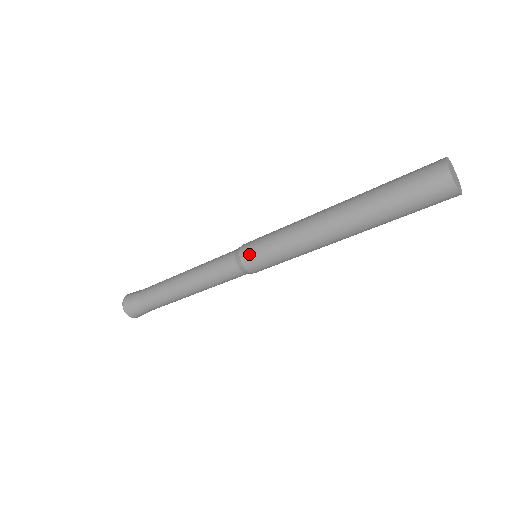
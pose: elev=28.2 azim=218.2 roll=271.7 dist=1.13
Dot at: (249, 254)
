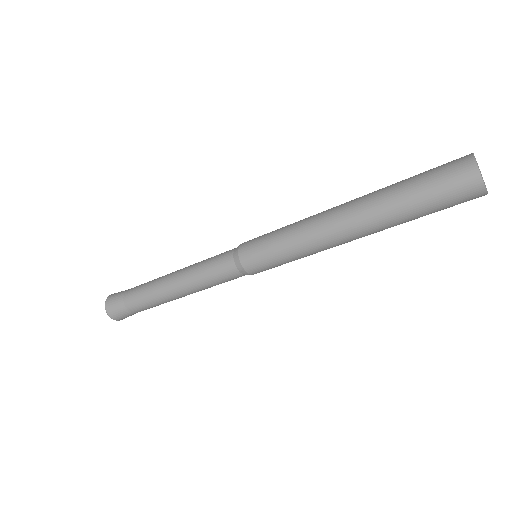
Dot at: (255, 266)
